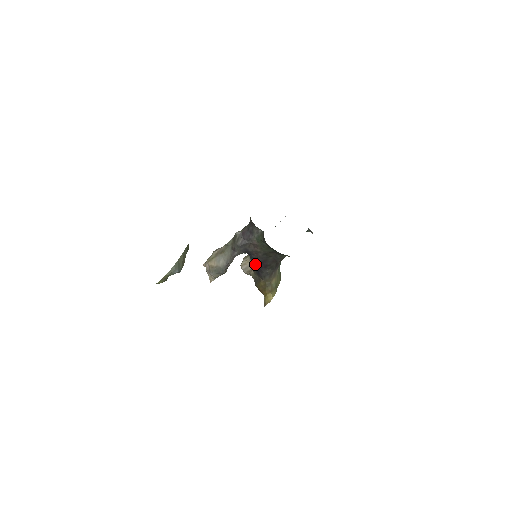
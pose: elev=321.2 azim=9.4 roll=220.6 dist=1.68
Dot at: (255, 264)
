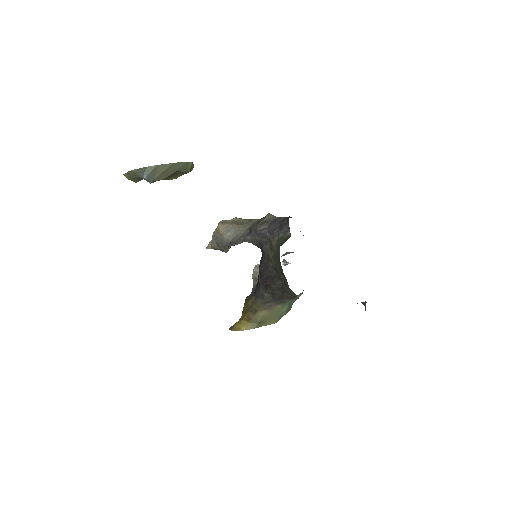
Dot at: (259, 272)
